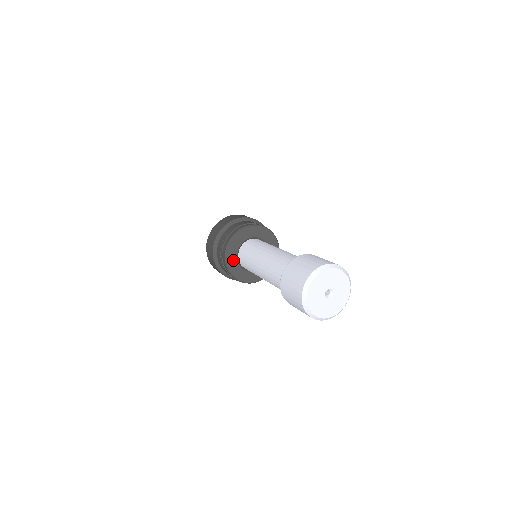
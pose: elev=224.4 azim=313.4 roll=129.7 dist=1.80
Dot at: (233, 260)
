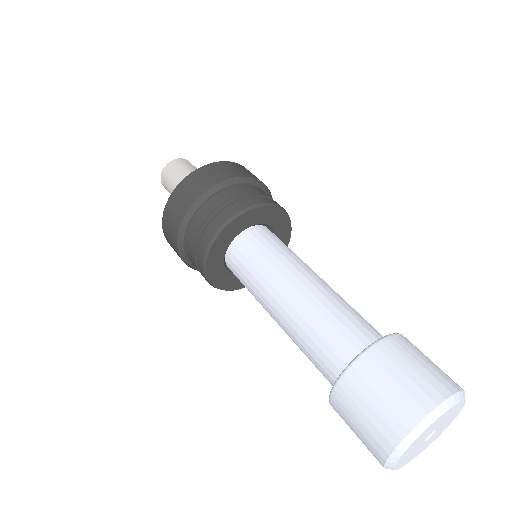
Dot at: (227, 238)
